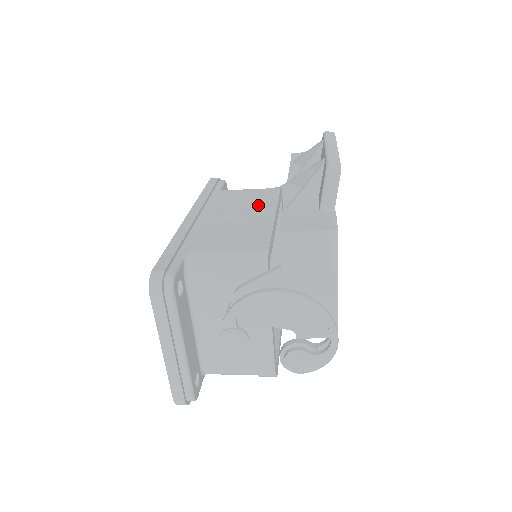
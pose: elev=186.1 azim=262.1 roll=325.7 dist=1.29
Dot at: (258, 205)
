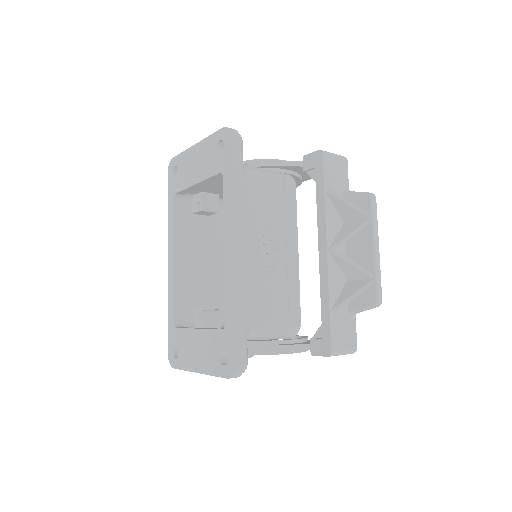
Dot at: (284, 228)
